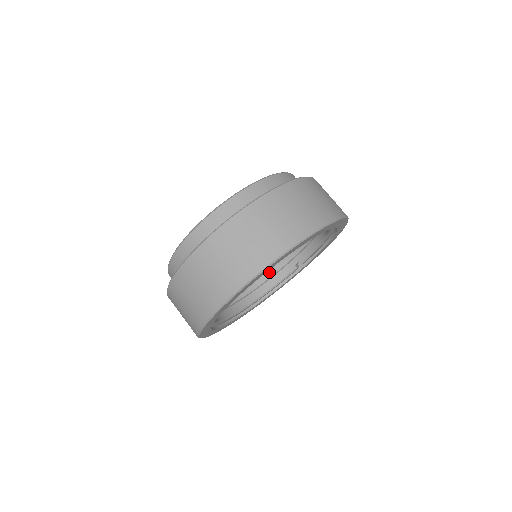
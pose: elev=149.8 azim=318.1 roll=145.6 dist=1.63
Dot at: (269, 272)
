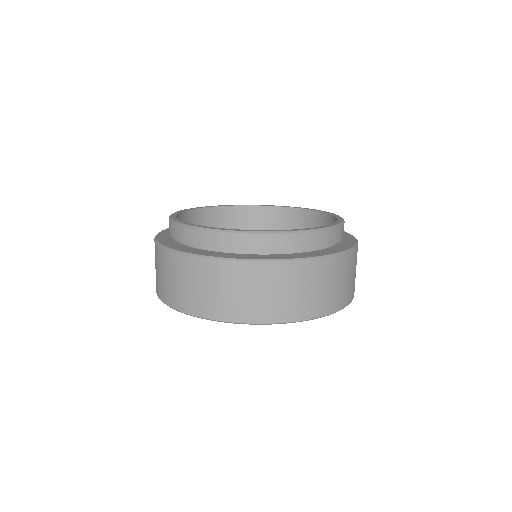
Dot at: occluded
